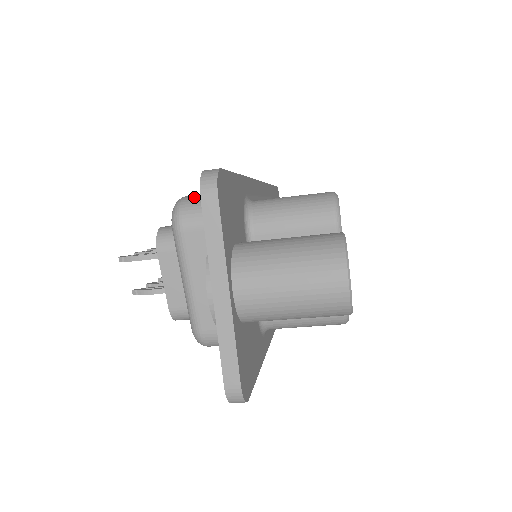
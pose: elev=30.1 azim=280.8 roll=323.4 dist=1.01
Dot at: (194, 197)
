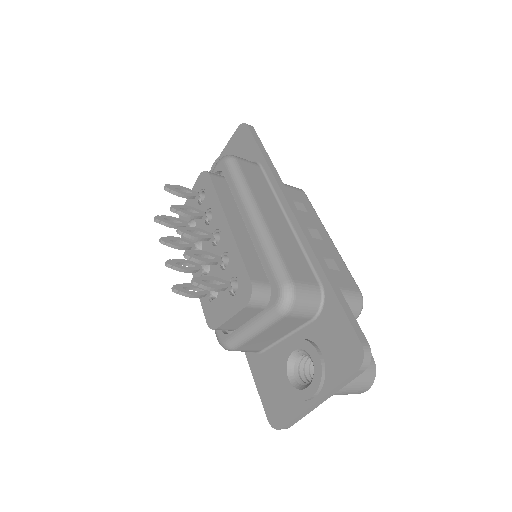
Dot at: (302, 290)
